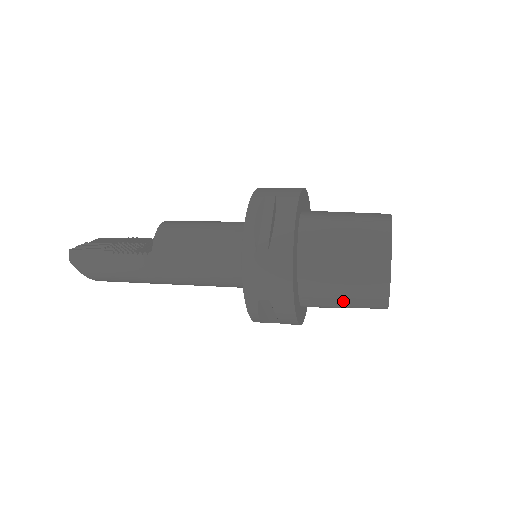
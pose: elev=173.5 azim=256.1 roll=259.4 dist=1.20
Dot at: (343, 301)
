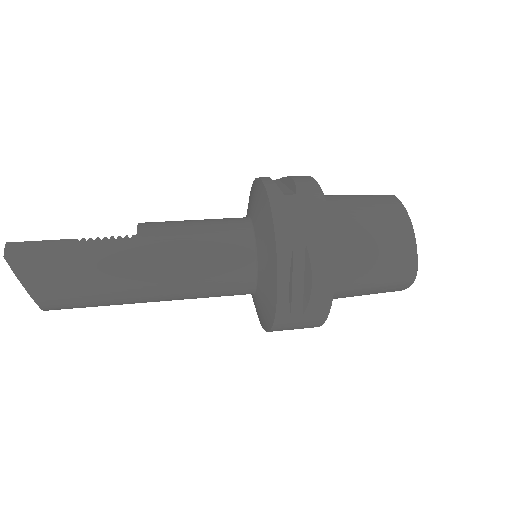
Dot at: (373, 266)
